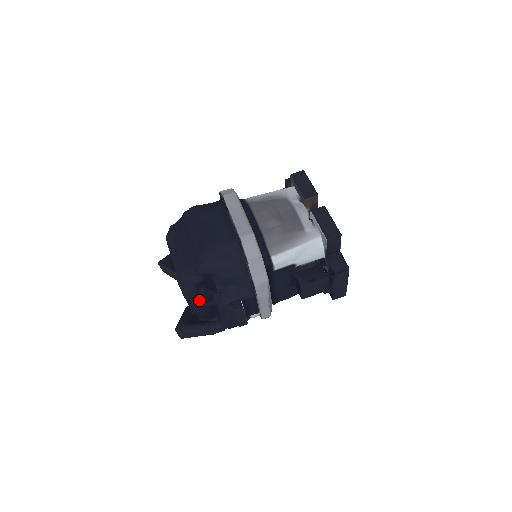
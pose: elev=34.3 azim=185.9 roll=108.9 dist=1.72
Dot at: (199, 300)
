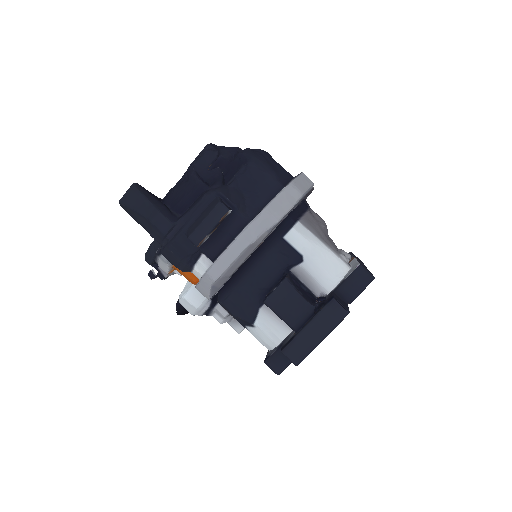
Dot at: (201, 173)
